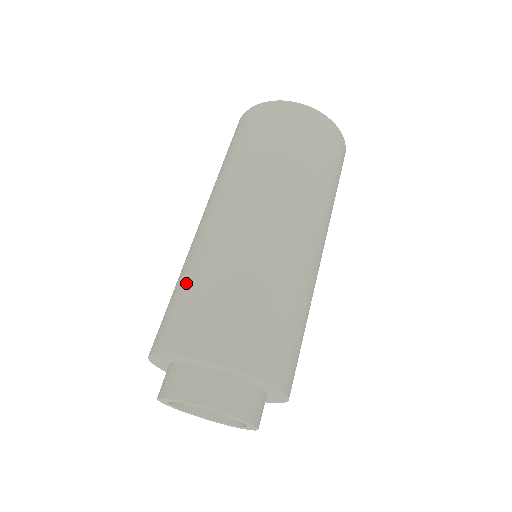
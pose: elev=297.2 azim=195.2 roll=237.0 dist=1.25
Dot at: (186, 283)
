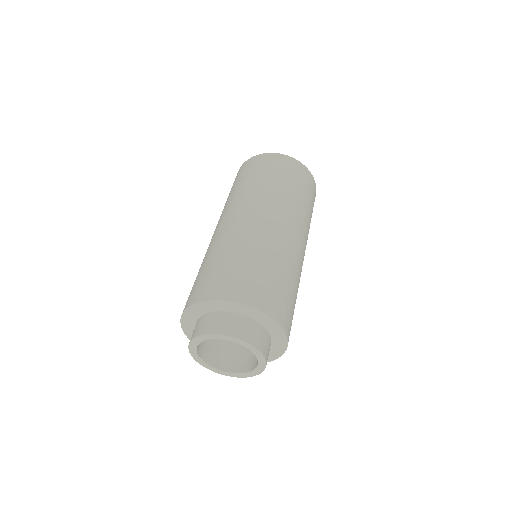
Dot at: (219, 258)
